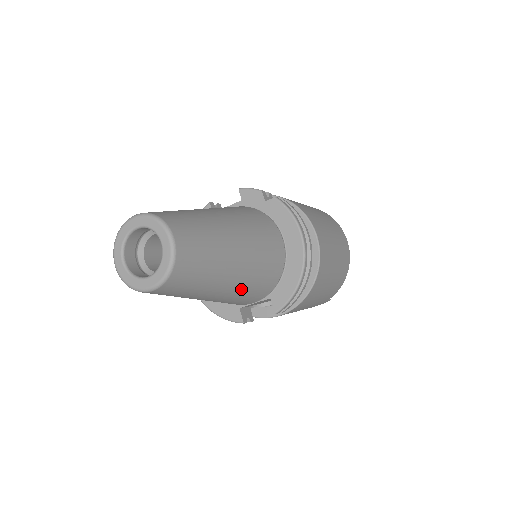
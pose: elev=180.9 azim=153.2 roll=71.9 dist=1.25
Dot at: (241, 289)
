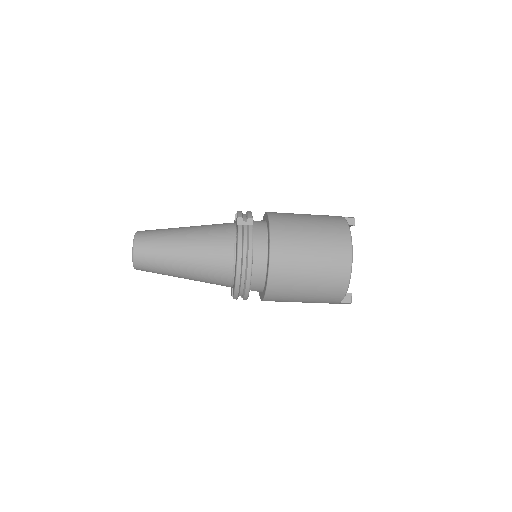
Dot at: (198, 279)
